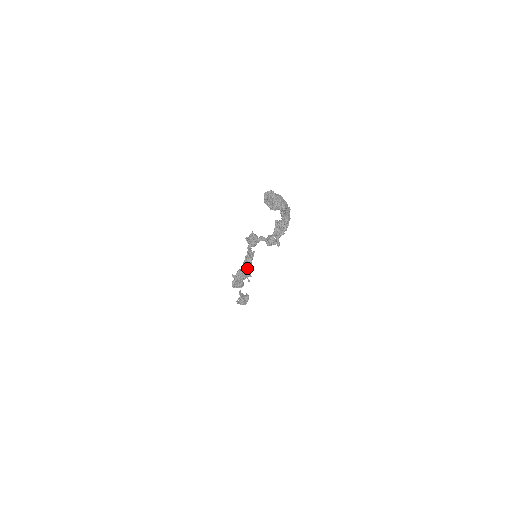
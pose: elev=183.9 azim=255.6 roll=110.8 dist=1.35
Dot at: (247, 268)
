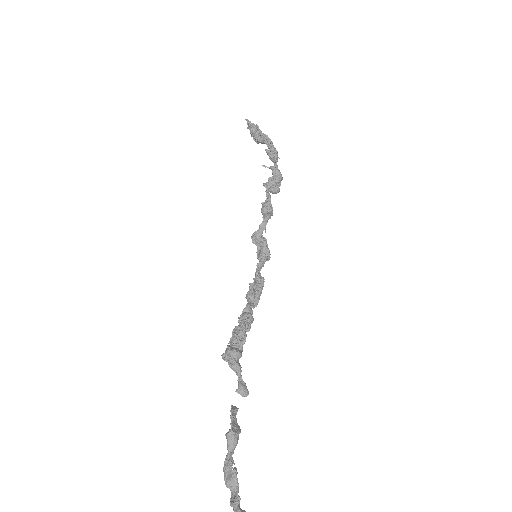
Dot at: (248, 302)
